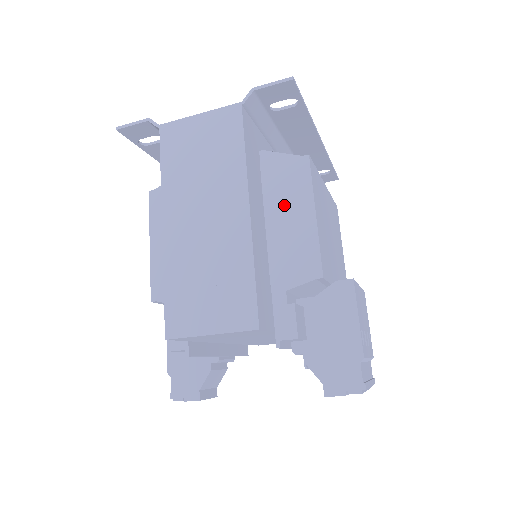
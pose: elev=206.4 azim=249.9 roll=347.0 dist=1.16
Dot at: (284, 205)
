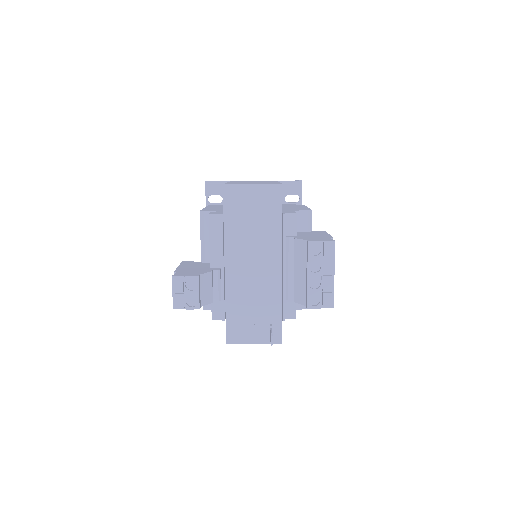
Dot at: (290, 206)
